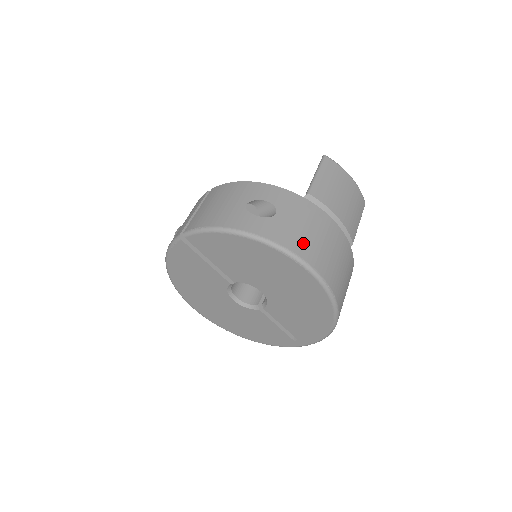
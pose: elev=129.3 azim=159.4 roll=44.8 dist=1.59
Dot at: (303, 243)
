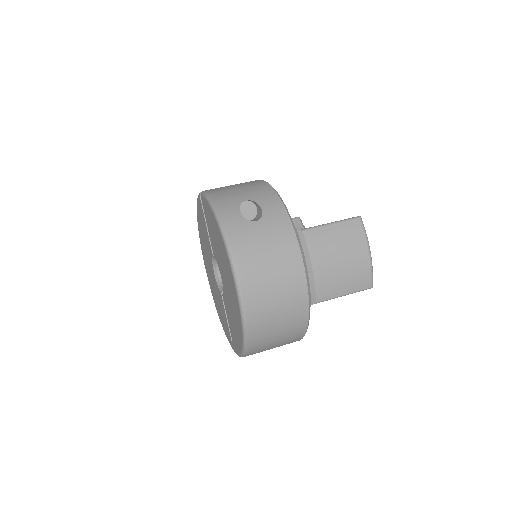
Dot at: (250, 257)
